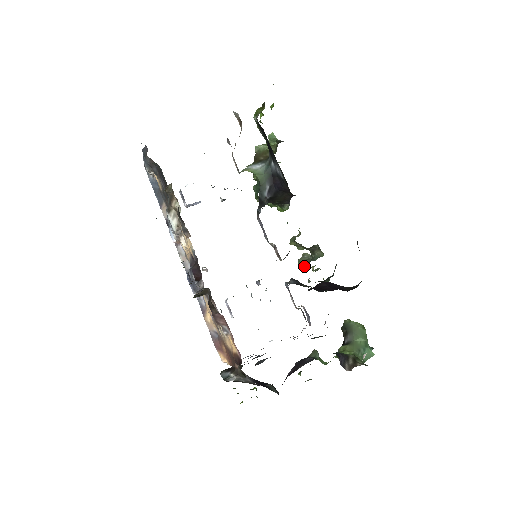
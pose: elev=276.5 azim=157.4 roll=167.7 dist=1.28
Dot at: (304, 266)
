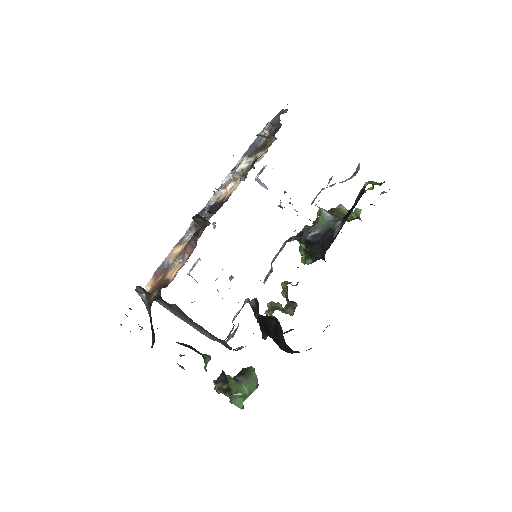
Dot at: (270, 308)
